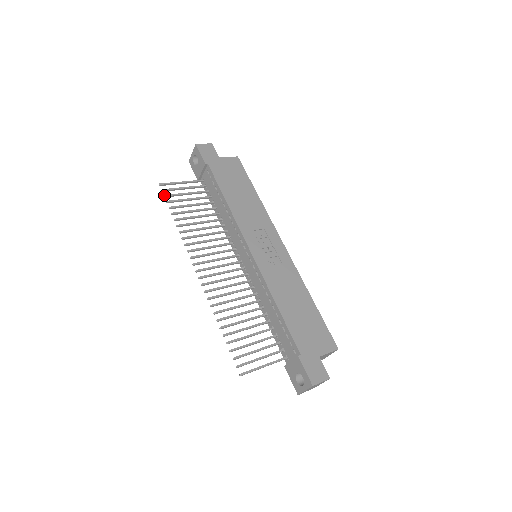
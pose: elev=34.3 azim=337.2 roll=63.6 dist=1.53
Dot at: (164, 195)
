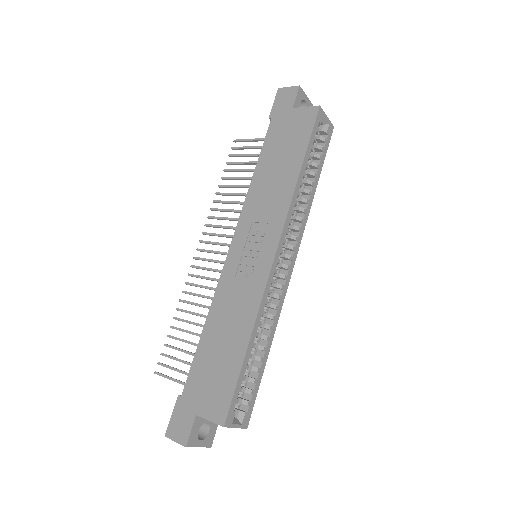
Dot at: (229, 154)
